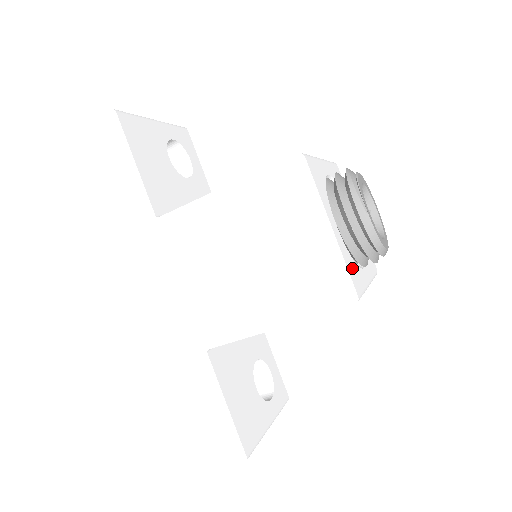
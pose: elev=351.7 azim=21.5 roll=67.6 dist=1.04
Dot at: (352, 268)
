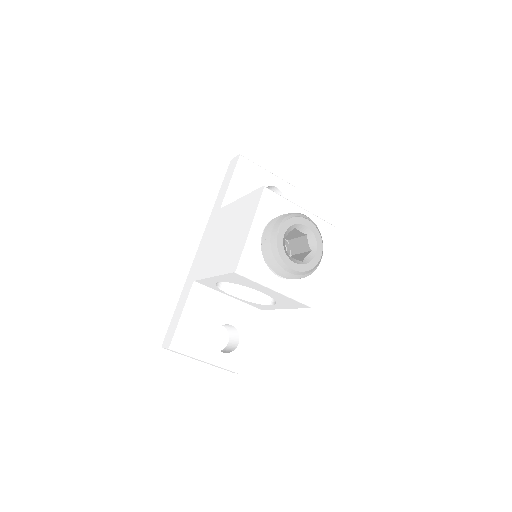
Dot at: (253, 258)
